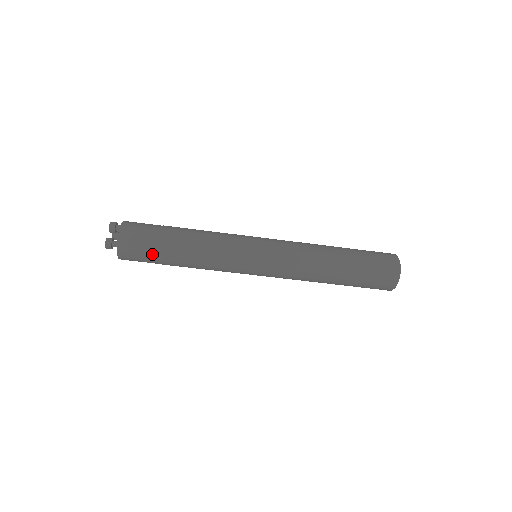
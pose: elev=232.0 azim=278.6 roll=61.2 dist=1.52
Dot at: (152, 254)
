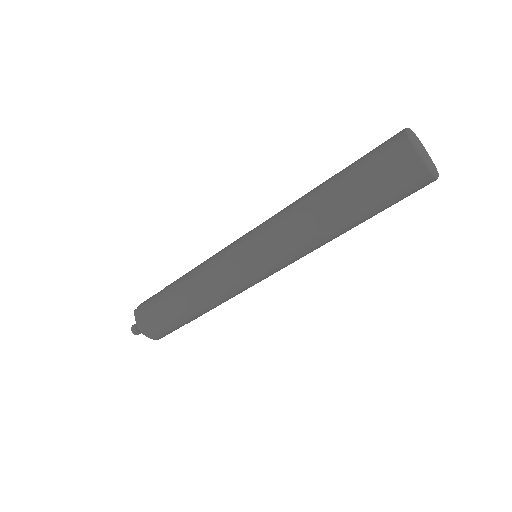
Dot at: (163, 317)
